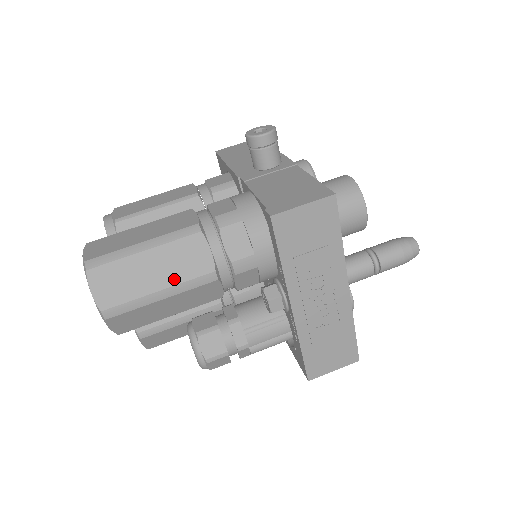
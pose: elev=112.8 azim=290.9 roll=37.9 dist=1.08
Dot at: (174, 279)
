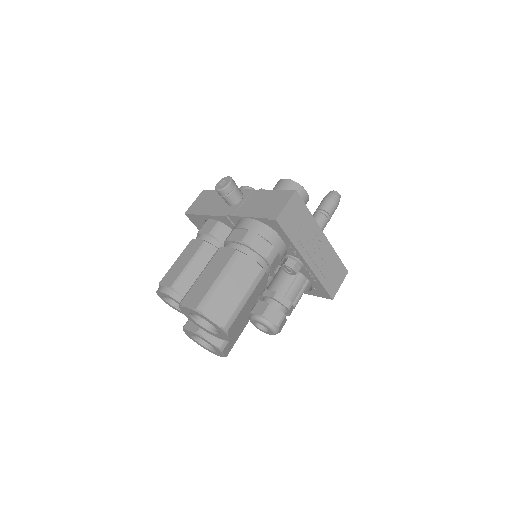
Dot at: (246, 286)
